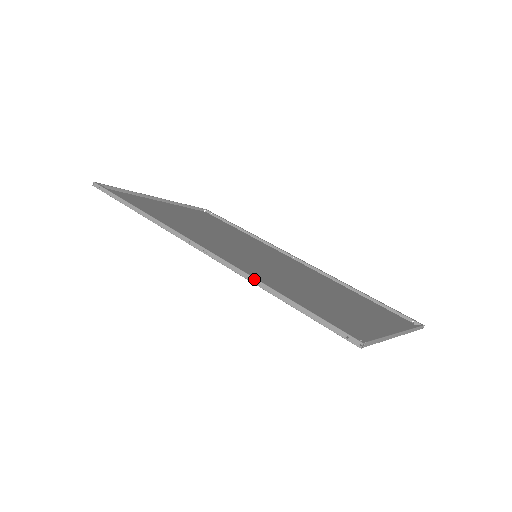
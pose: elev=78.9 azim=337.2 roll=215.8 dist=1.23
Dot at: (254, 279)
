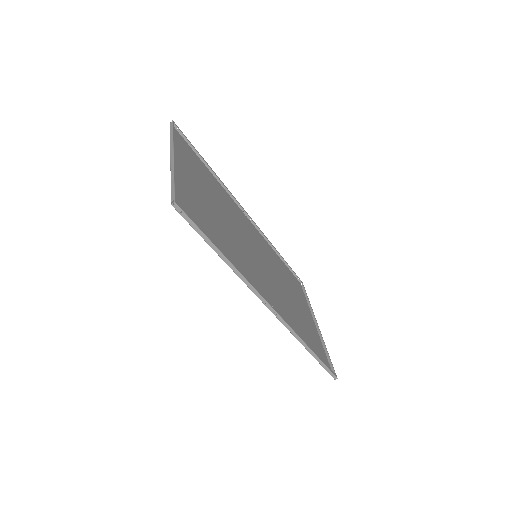
Dot at: (301, 340)
